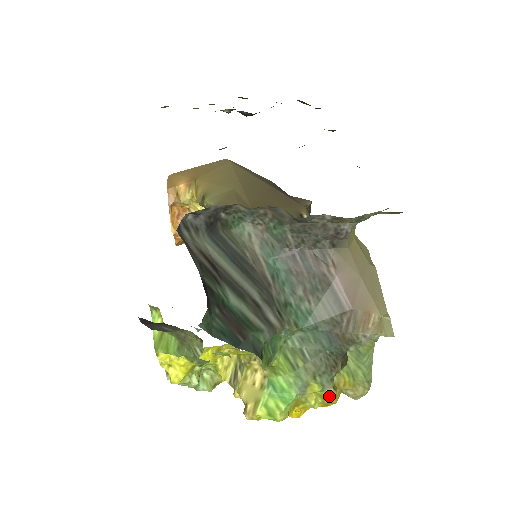
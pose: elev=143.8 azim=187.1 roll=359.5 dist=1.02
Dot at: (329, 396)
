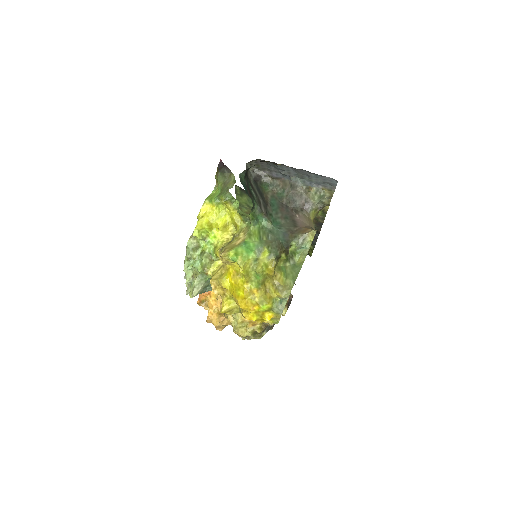
Dot at: (271, 264)
